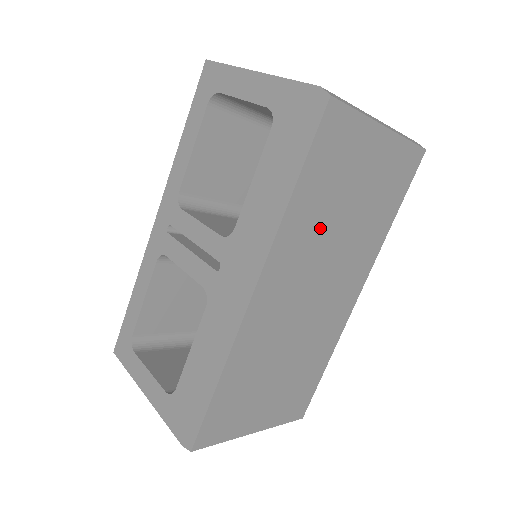
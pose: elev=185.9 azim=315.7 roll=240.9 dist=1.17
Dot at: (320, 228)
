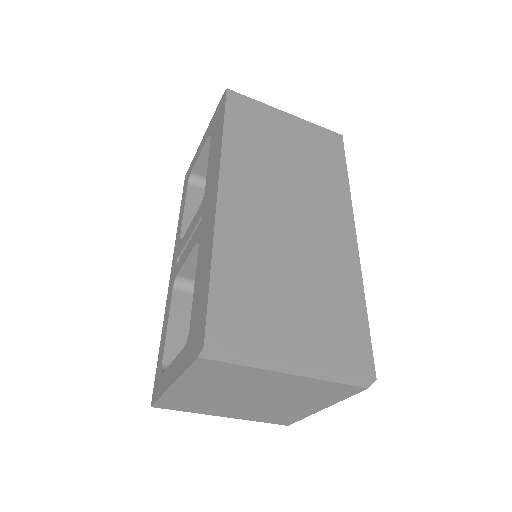
Dot at: (265, 160)
